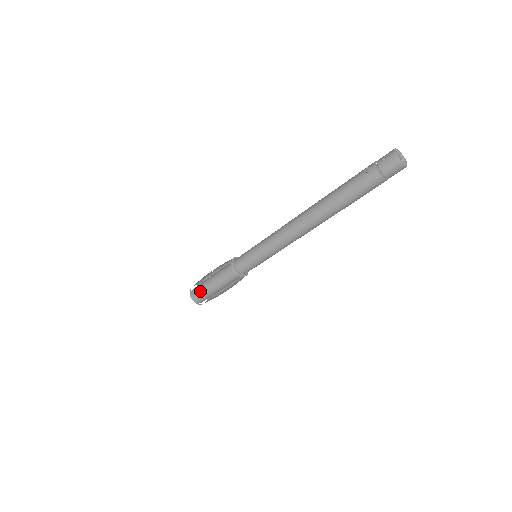
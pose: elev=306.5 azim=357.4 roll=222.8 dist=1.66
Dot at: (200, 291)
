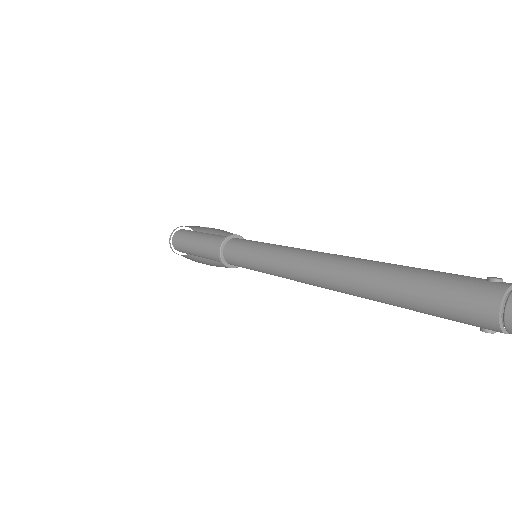
Dot at: (187, 232)
